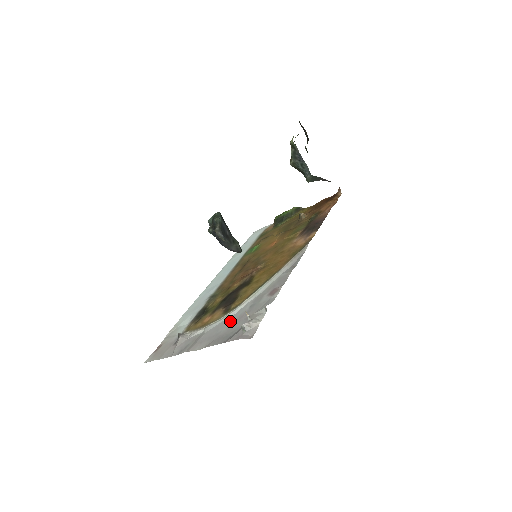
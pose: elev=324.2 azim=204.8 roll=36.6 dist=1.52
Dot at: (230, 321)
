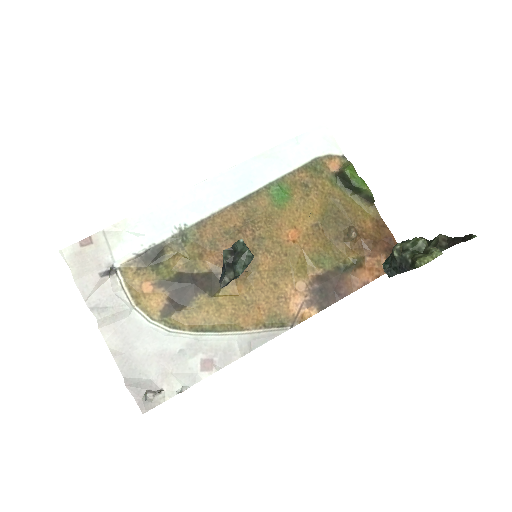
Dot at: (153, 345)
